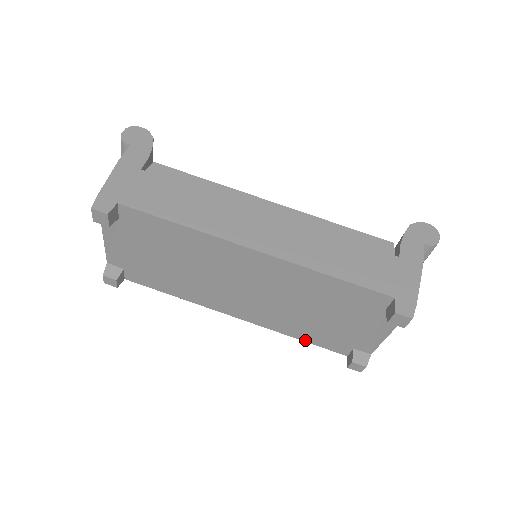
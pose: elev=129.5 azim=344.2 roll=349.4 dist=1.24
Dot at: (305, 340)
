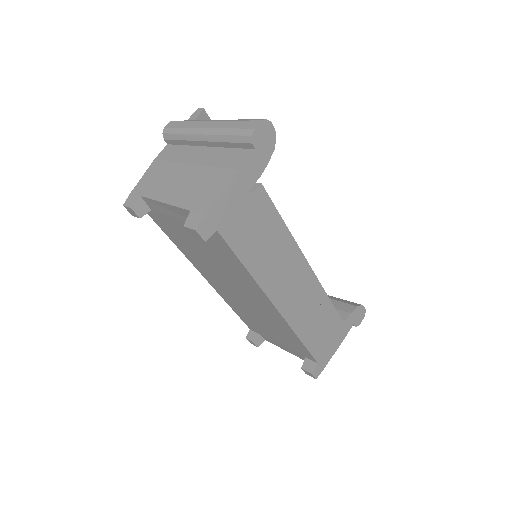
Dot at: (236, 312)
